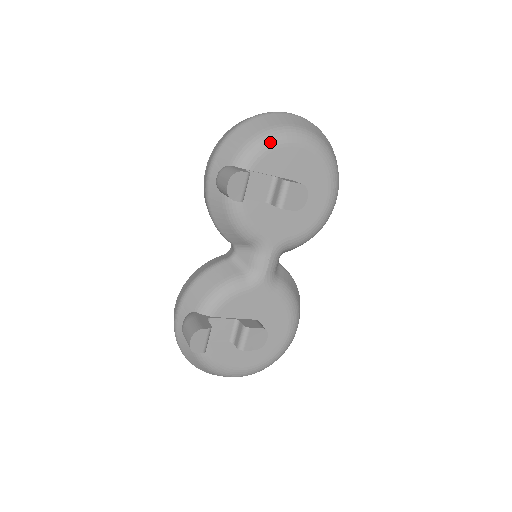
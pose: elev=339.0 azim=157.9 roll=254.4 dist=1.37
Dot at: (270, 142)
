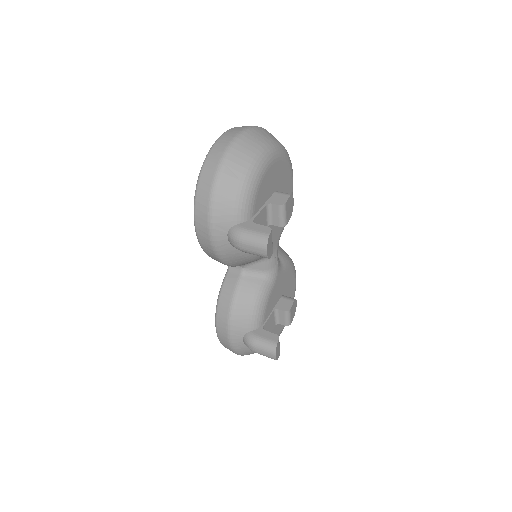
Dot at: (255, 183)
